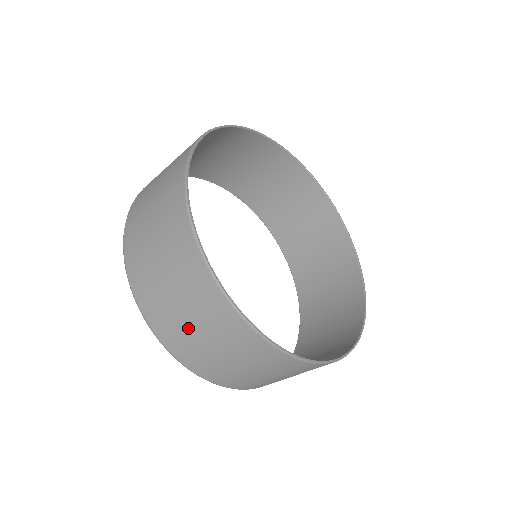
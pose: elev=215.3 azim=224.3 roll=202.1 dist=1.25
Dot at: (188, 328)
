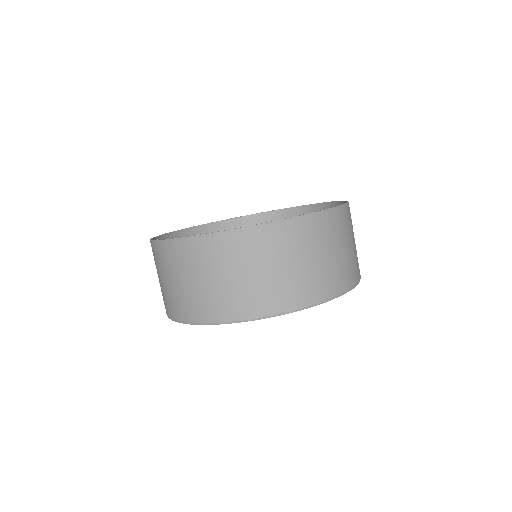
Dot at: (223, 286)
